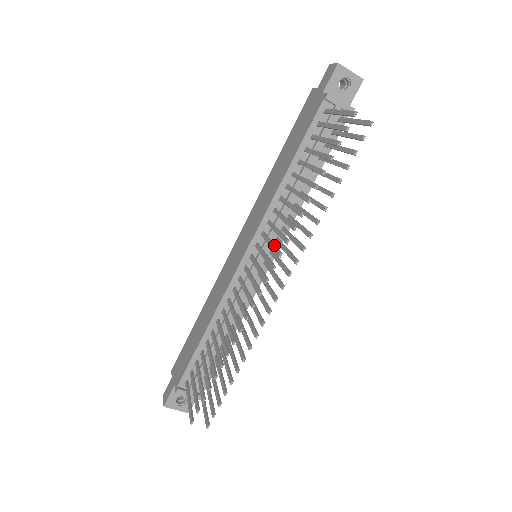
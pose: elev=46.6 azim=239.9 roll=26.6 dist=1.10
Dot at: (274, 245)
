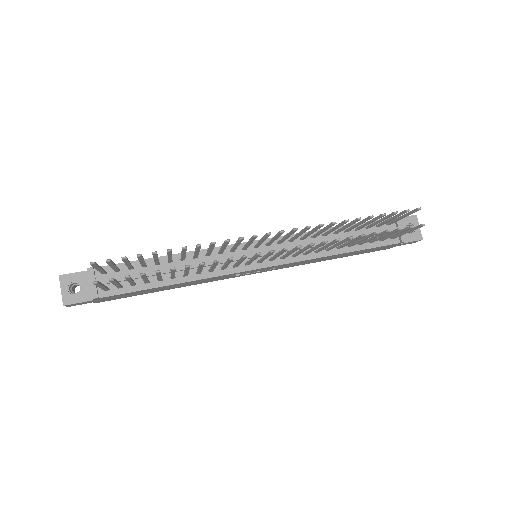
Dot at: occluded
